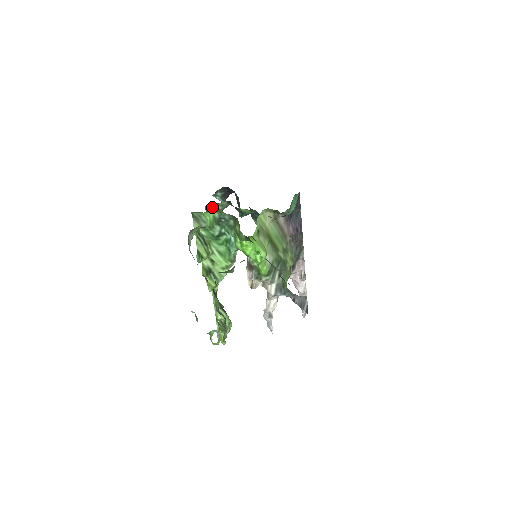
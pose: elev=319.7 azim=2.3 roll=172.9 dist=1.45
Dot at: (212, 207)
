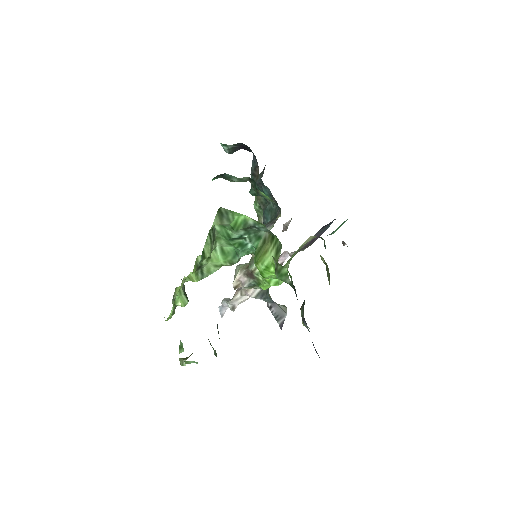
Dot at: (226, 175)
